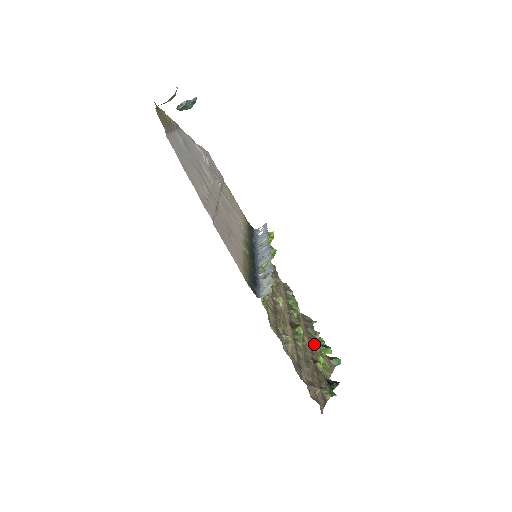
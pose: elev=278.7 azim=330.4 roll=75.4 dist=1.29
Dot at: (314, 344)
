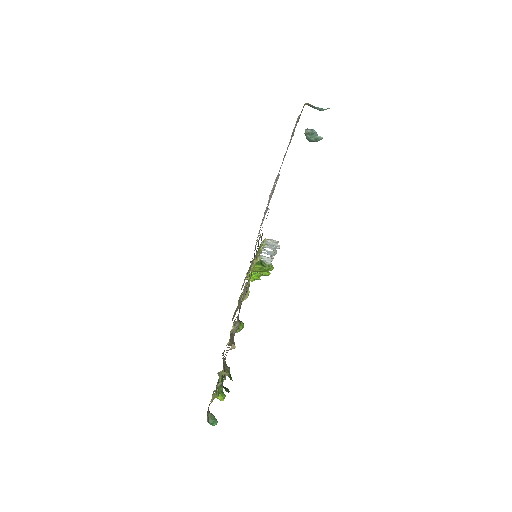
Dot at: occluded
